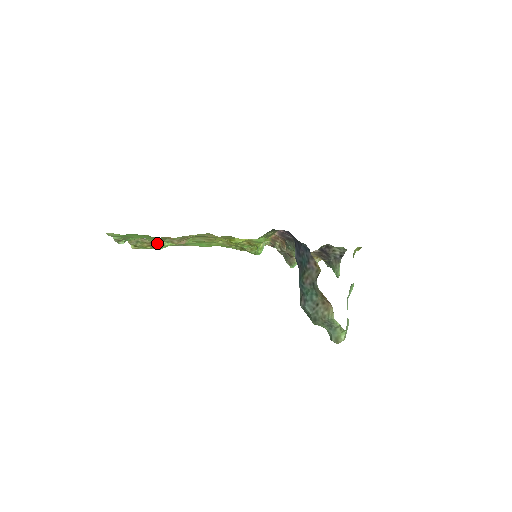
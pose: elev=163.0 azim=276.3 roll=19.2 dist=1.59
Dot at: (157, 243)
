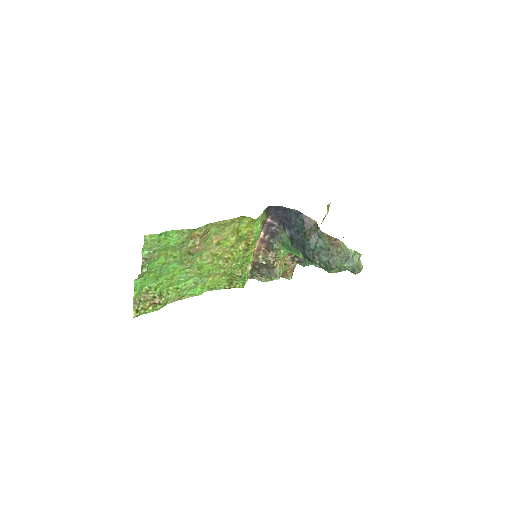
Dot at: (159, 296)
